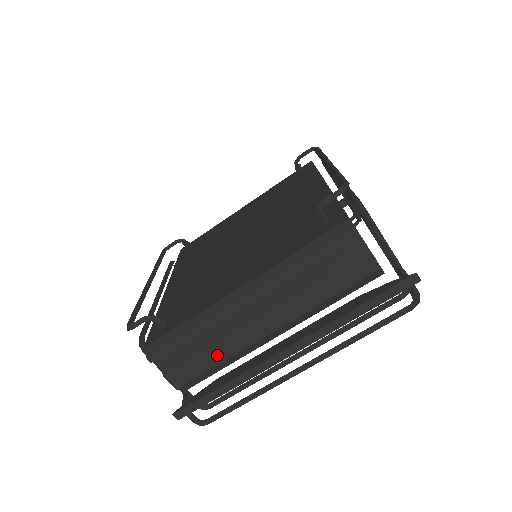
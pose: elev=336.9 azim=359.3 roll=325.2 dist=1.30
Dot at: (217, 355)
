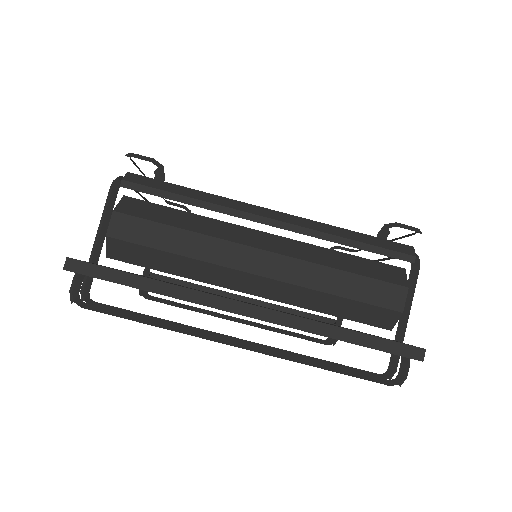
Dot at: (184, 243)
